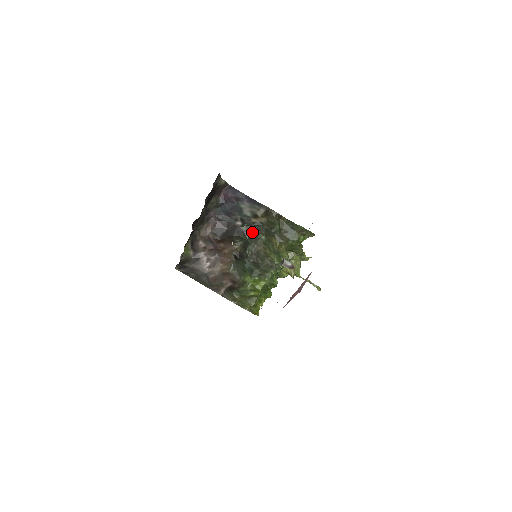
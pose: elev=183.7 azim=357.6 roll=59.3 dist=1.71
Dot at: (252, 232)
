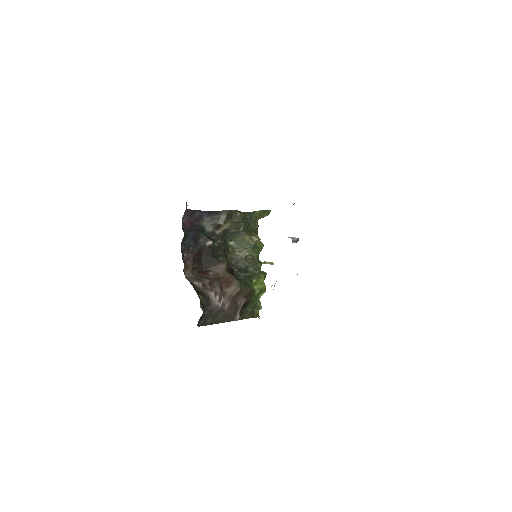
Dot at: (223, 244)
